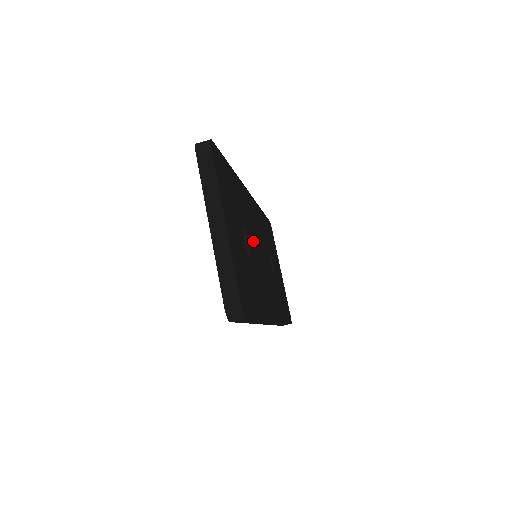
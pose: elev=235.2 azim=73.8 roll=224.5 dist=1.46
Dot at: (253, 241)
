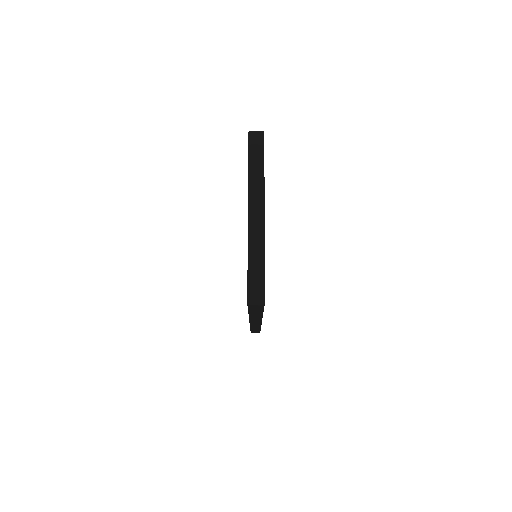
Dot at: occluded
